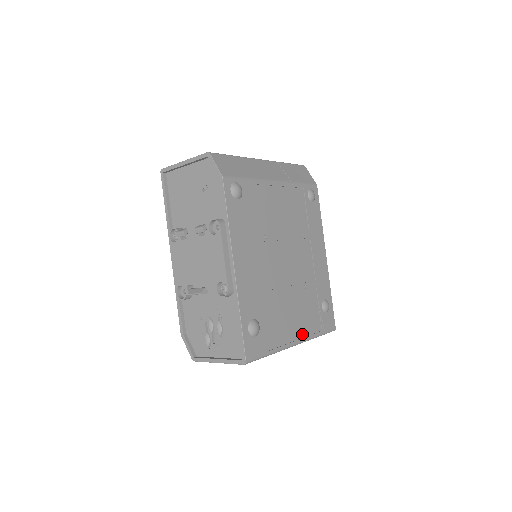
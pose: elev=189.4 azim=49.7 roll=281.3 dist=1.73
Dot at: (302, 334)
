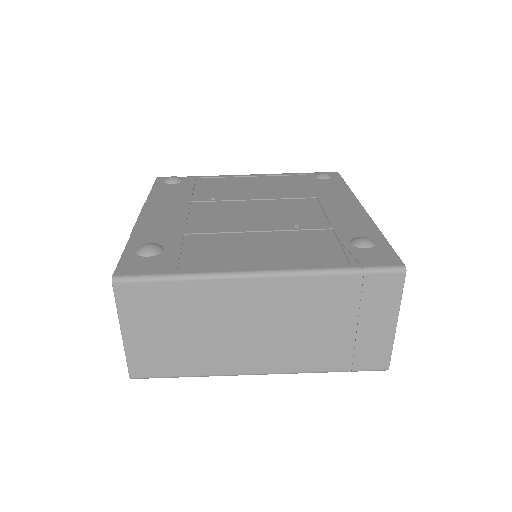
Dot at: (282, 265)
